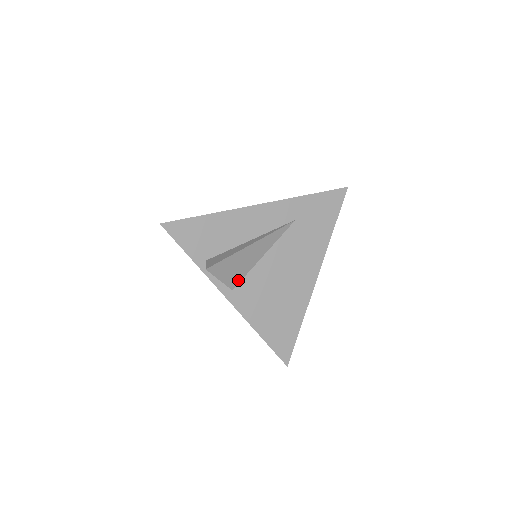
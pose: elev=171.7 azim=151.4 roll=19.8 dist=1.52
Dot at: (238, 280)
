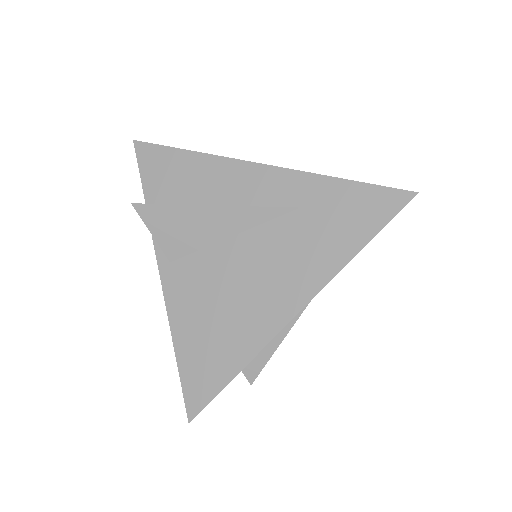
Dot at: (182, 252)
